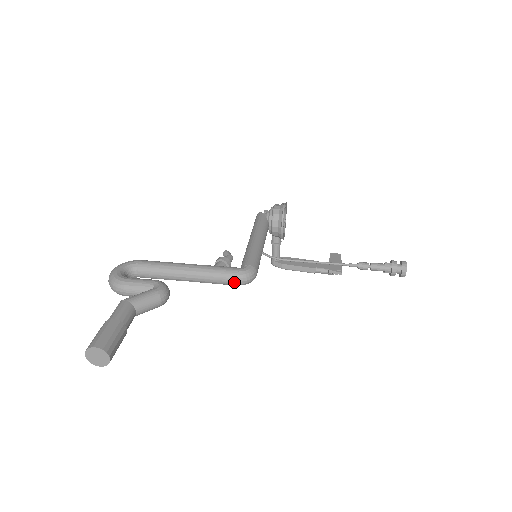
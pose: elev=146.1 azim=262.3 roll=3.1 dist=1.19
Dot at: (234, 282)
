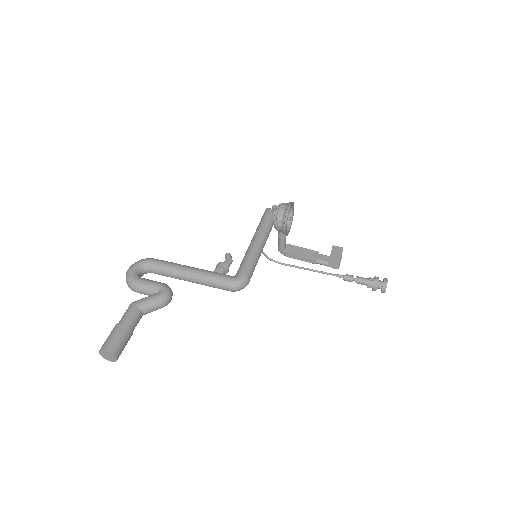
Dot at: (227, 289)
